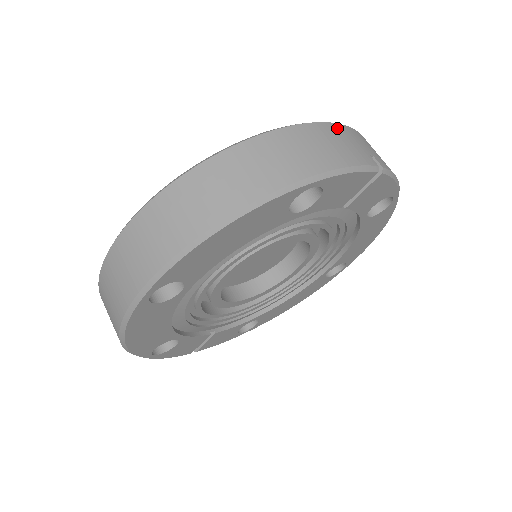
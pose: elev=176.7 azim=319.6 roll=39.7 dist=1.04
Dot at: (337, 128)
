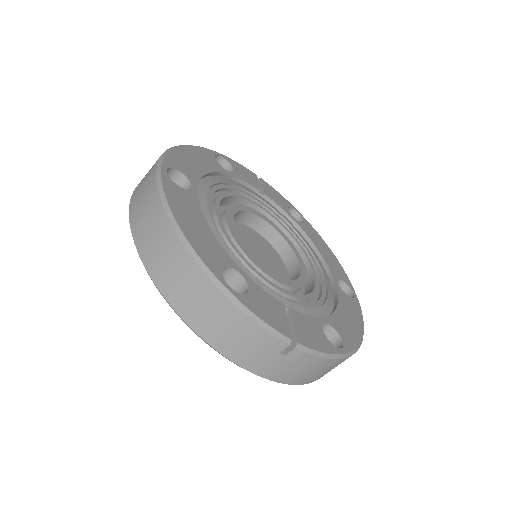
Dot at: occluded
